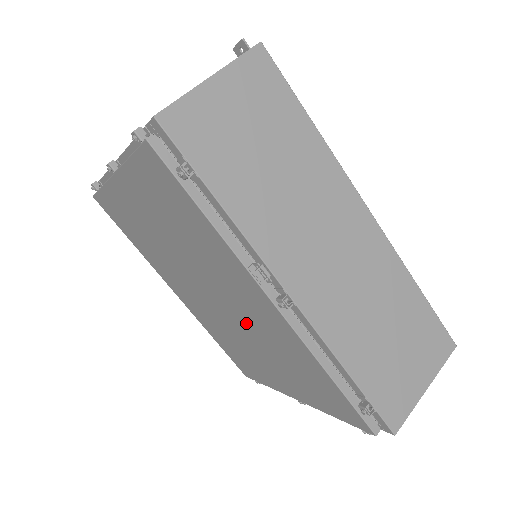
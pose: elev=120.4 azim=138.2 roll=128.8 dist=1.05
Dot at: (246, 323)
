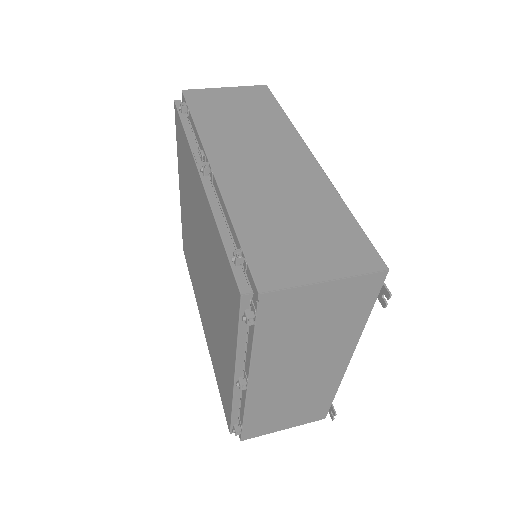
Dot at: (206, 260)
